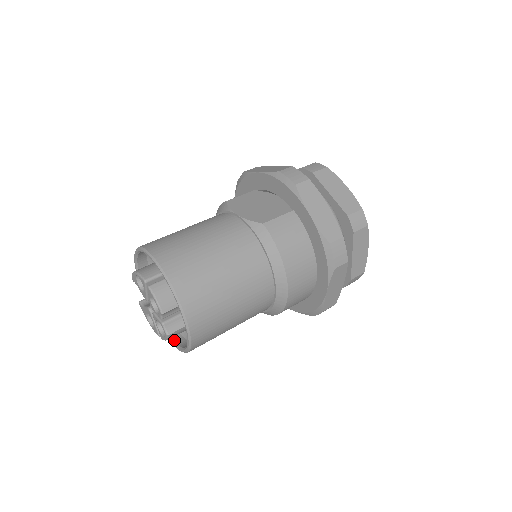
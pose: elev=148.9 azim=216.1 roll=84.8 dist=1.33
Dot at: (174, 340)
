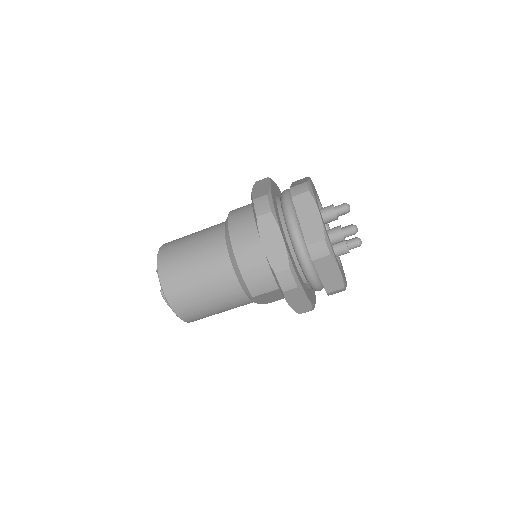
Dot at: occluded
